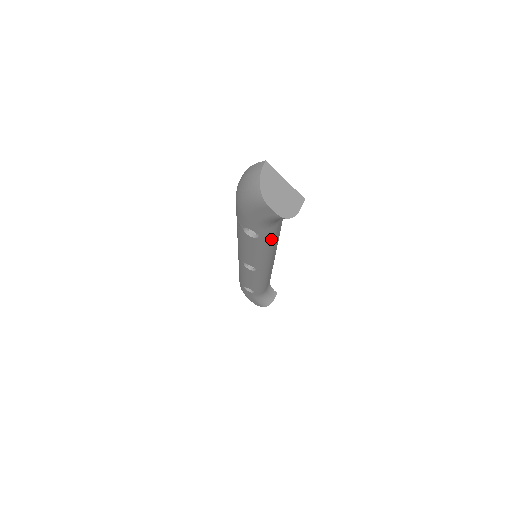
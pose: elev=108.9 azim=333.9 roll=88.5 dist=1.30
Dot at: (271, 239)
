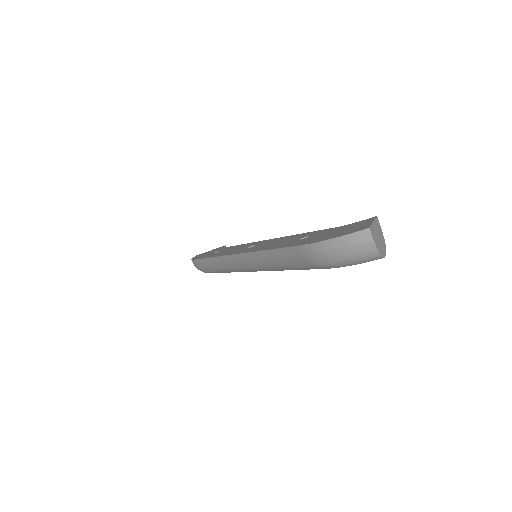
Dot at: occluded
